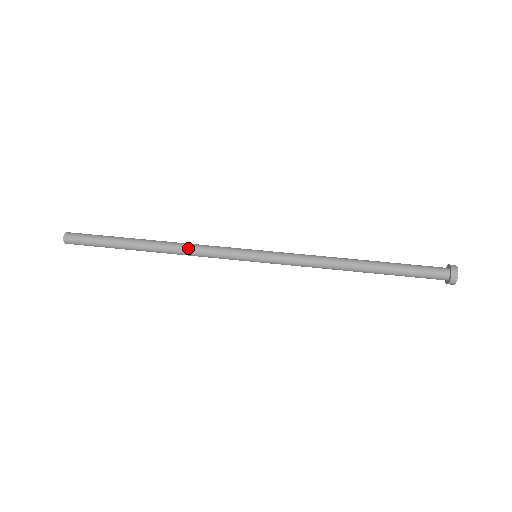
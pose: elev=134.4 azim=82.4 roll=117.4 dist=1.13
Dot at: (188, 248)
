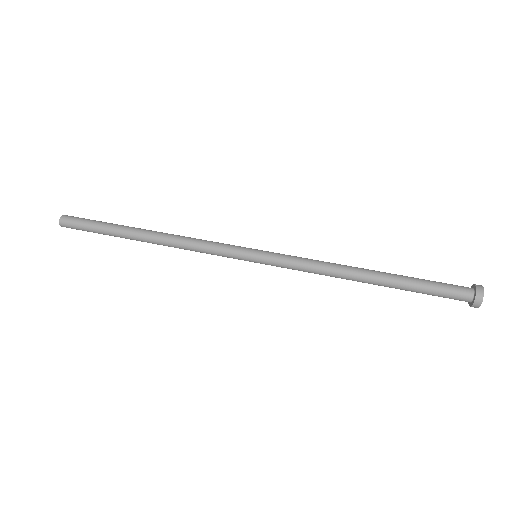
Dot at: (183, 246)
